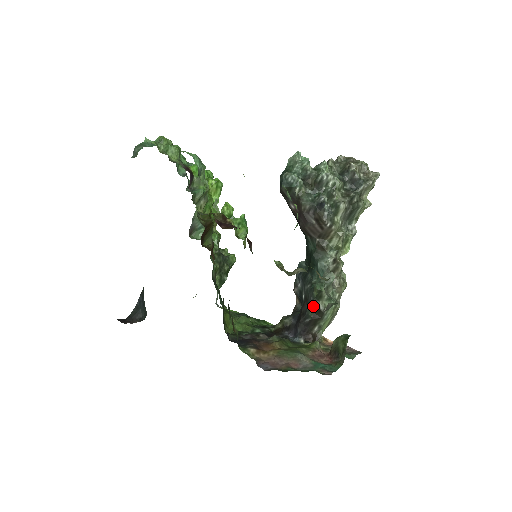
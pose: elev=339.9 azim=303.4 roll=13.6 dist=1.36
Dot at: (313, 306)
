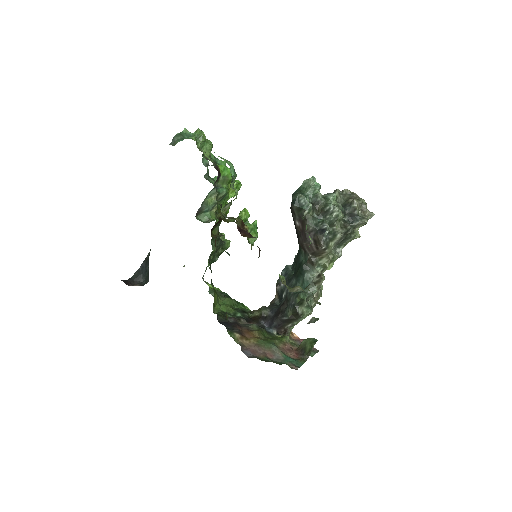
Dot at: (293, 309)
